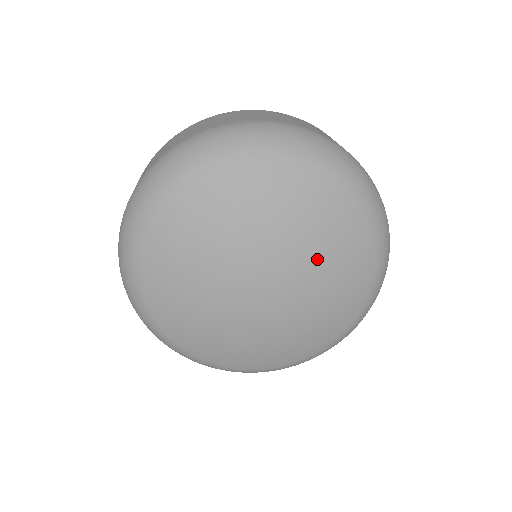
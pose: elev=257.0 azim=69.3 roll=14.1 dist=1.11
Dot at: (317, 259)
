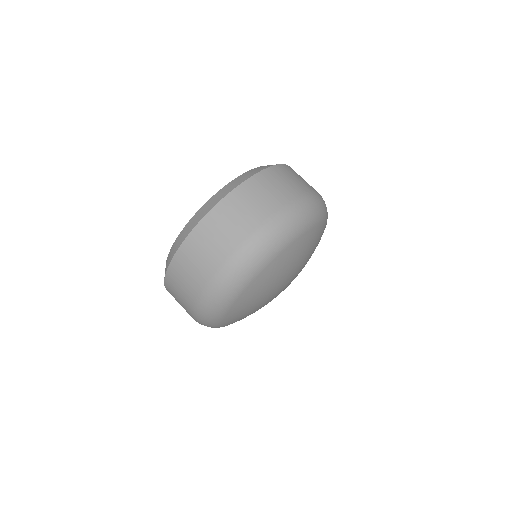
Dot at: (306, 258)
